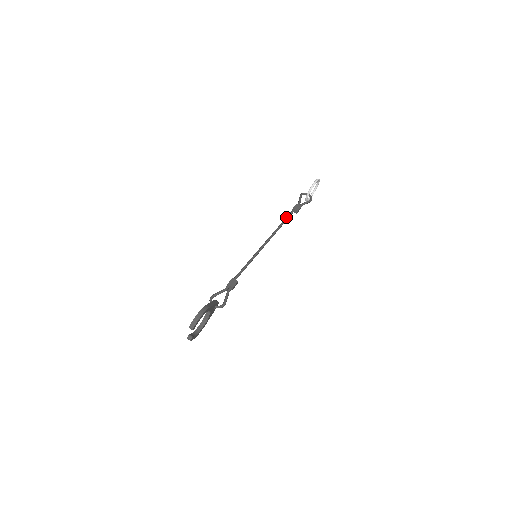
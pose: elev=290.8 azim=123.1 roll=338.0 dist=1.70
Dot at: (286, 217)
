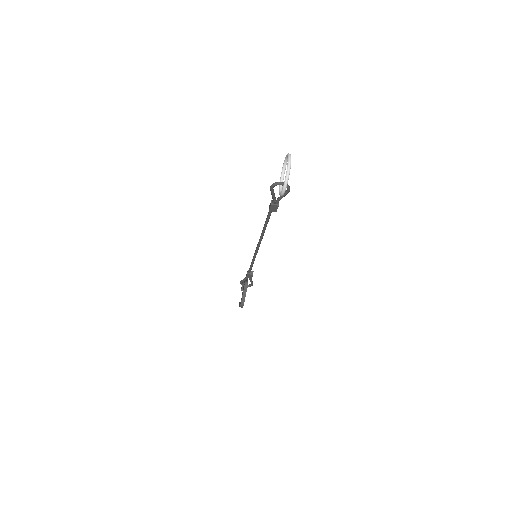
Dot at: (266, 221)
